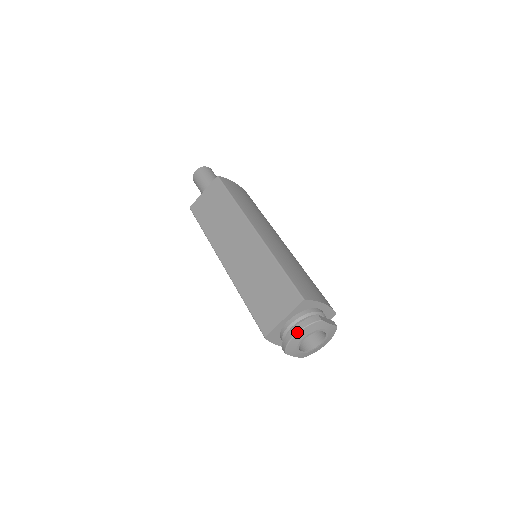
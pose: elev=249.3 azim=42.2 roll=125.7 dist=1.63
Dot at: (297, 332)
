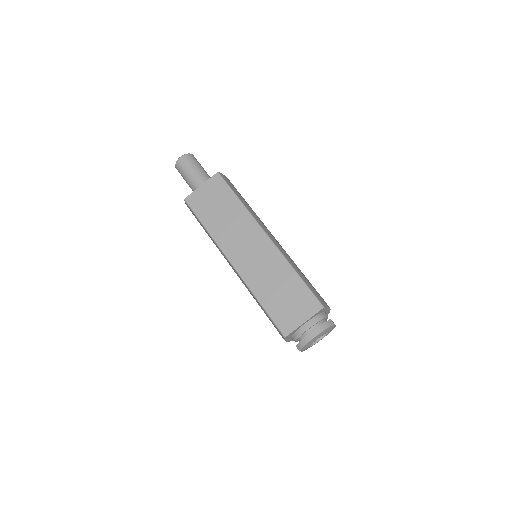
Dot at: (317, 335)
